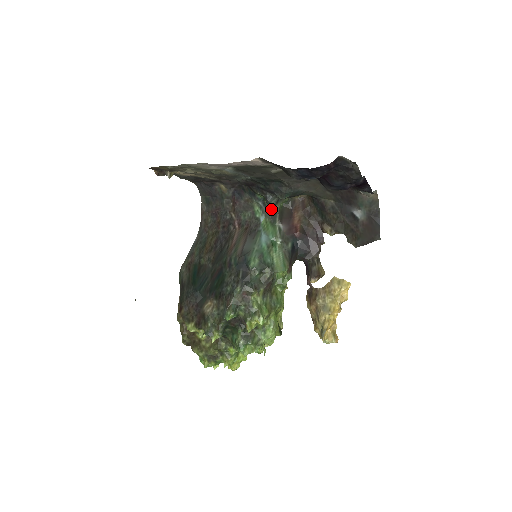
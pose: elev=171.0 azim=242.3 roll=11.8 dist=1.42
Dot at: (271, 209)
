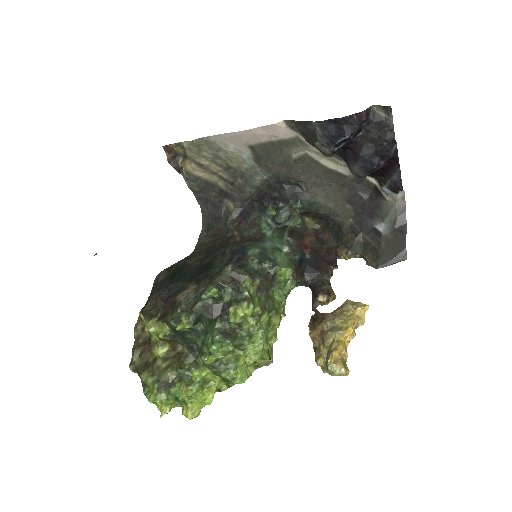
Dot at: (281, 225)
